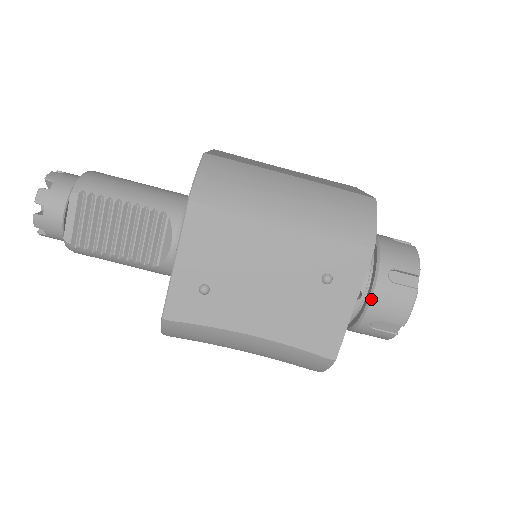
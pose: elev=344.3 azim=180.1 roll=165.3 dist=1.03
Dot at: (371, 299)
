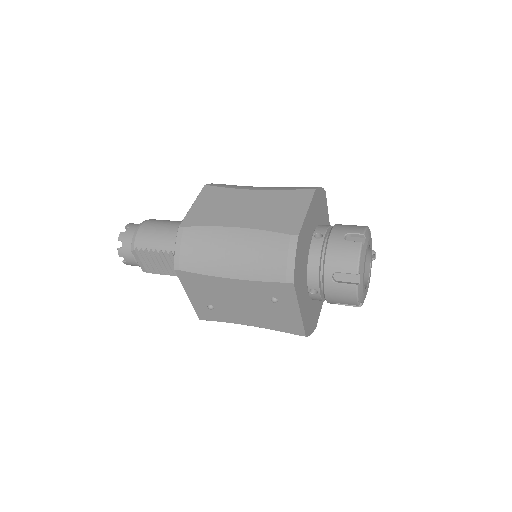
Dot at: (324, 294)
